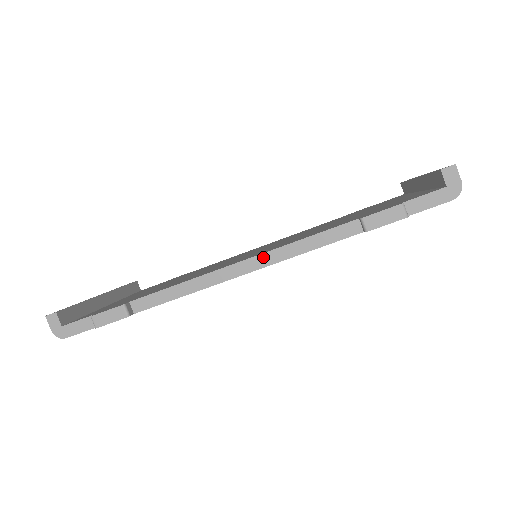
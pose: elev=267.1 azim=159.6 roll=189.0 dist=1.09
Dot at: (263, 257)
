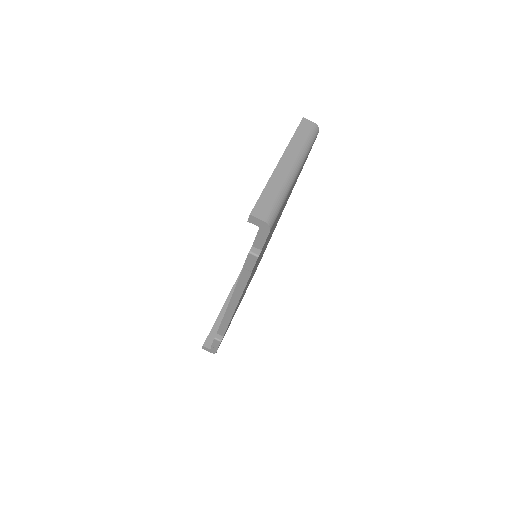
Dot at: (234, 297)
